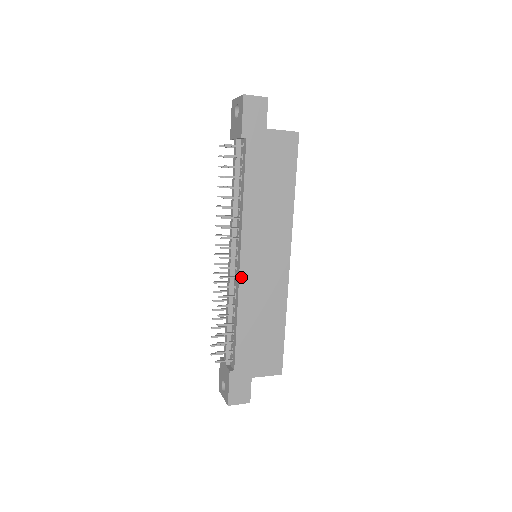
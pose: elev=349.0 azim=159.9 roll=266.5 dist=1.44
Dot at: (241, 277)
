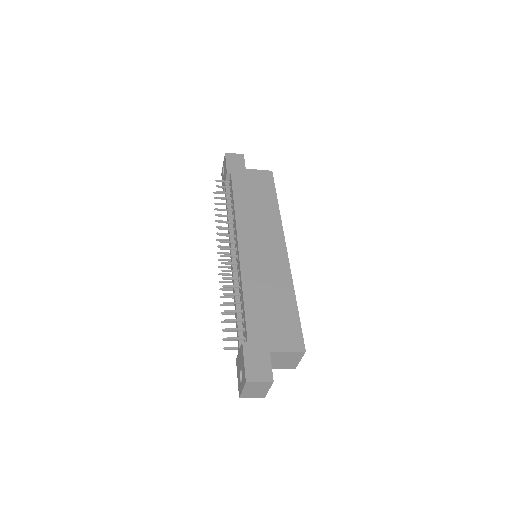
Dot at: (241, 258)
